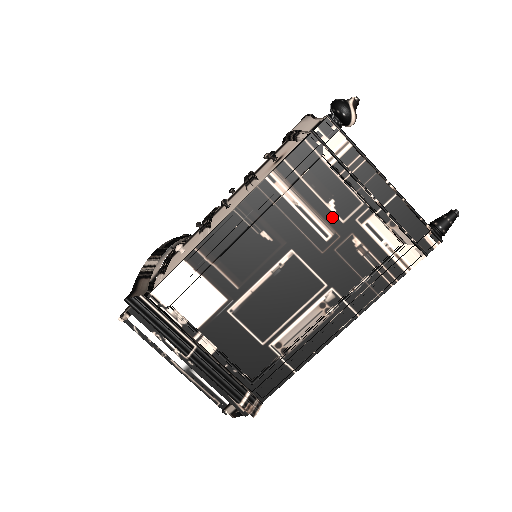
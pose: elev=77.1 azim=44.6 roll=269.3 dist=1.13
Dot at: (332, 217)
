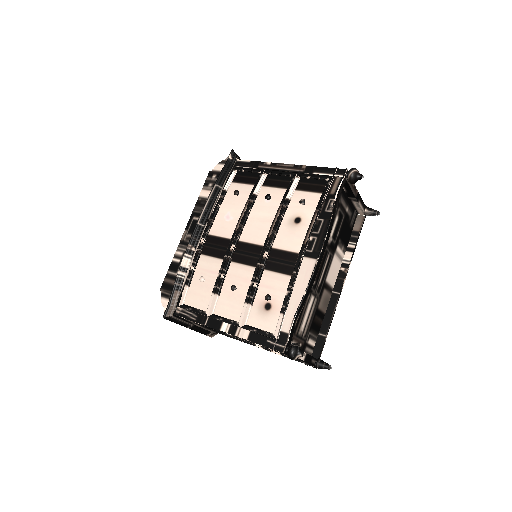
Dot at: occluded
